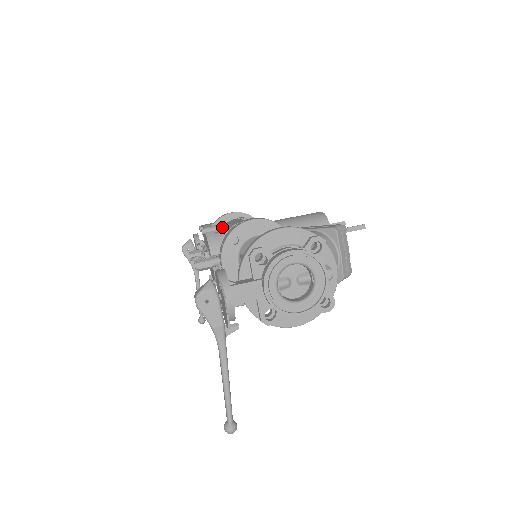
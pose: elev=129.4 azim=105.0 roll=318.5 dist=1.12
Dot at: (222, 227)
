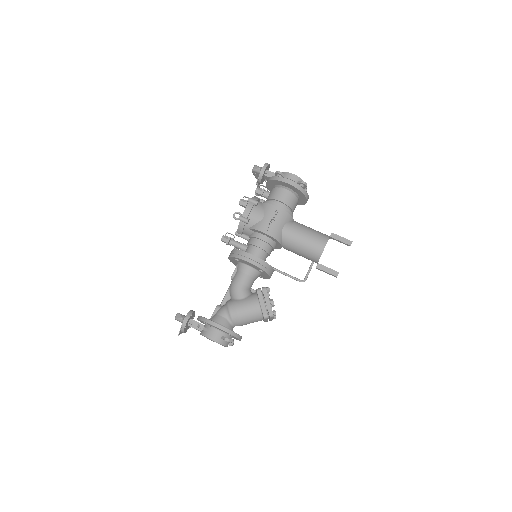
Dot at: (254, 220)
